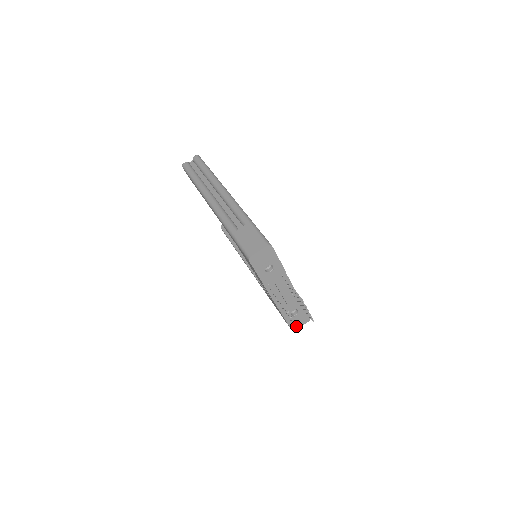
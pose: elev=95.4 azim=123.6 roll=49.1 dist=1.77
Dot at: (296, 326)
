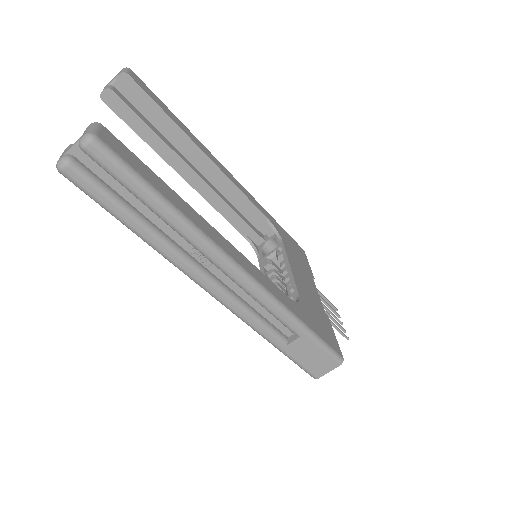
Dot at: occluded
